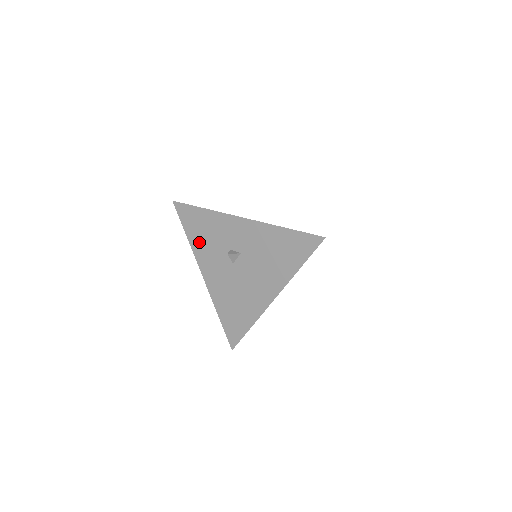
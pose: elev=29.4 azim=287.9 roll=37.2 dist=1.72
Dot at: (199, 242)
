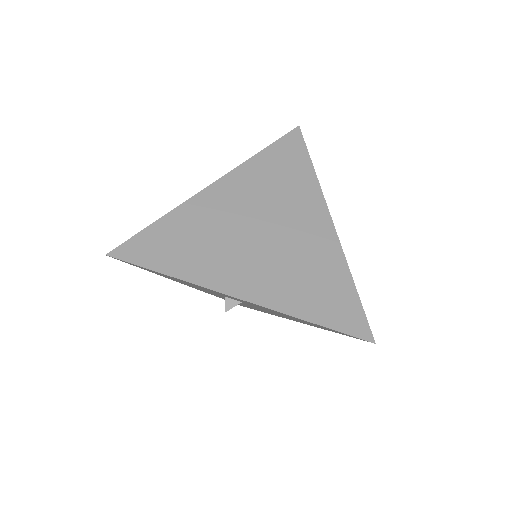
Dot at: (172, 279)
